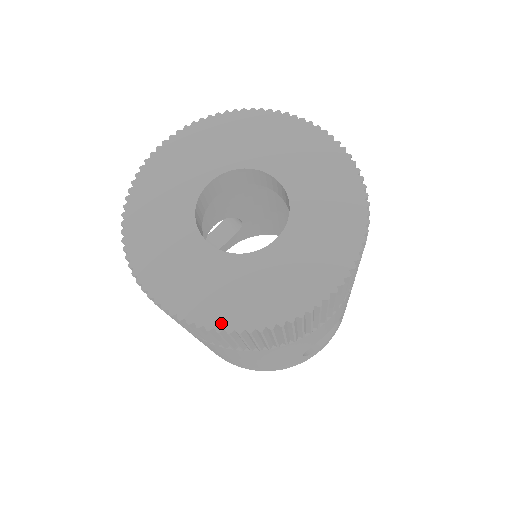
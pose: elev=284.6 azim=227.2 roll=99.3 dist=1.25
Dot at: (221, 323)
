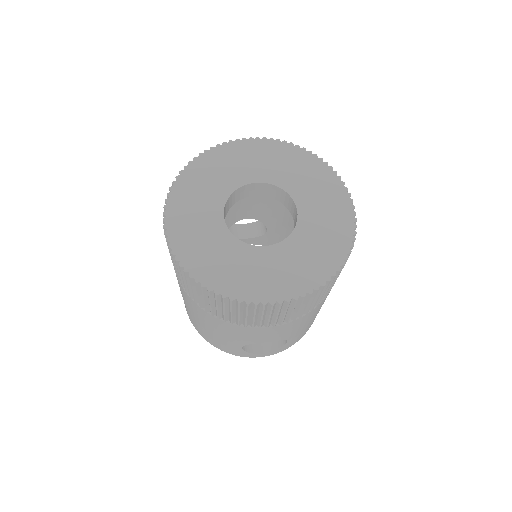
Dot at: (195, 273)
